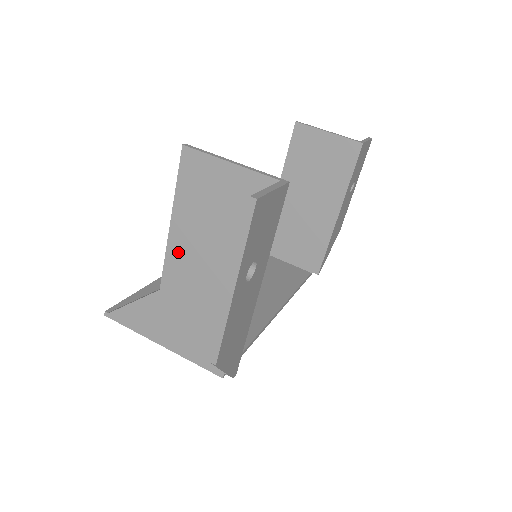
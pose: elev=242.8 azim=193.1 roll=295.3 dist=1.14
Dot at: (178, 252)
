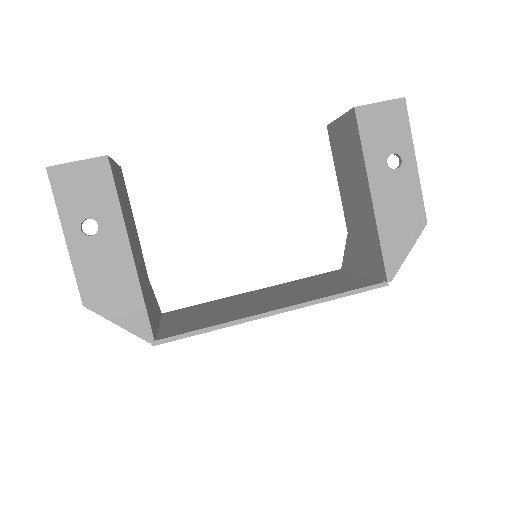
Dot at: occluded
